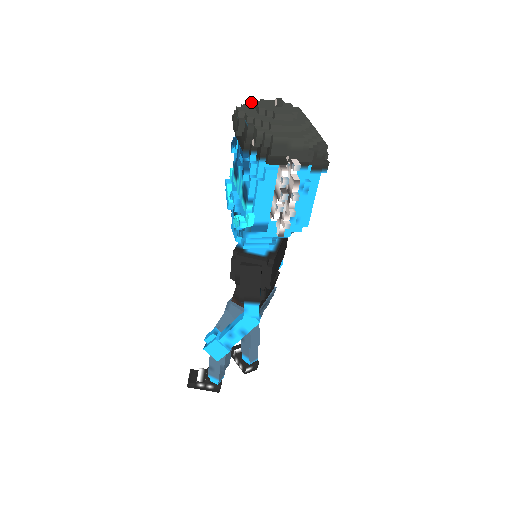
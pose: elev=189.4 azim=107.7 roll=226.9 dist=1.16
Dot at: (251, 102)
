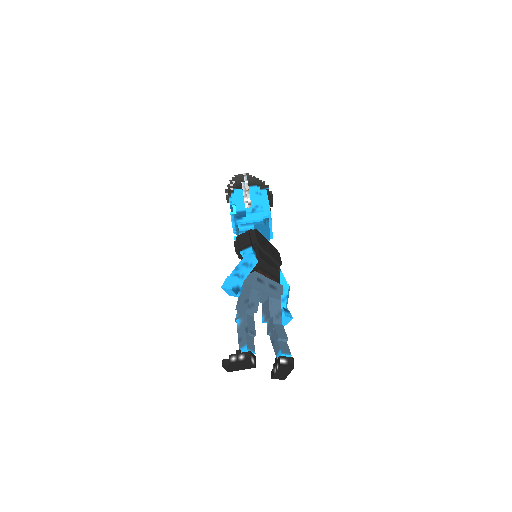
Dot at: occluded
